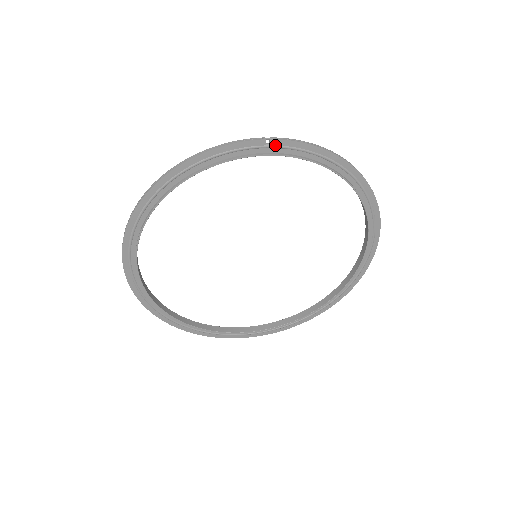
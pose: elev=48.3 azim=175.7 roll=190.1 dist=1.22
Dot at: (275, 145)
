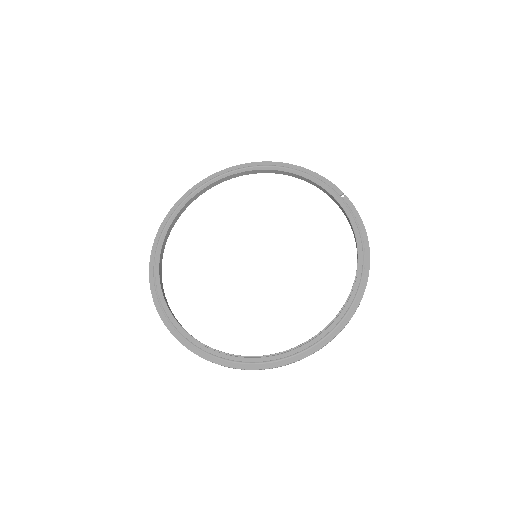
Dot at: (344, 200)
